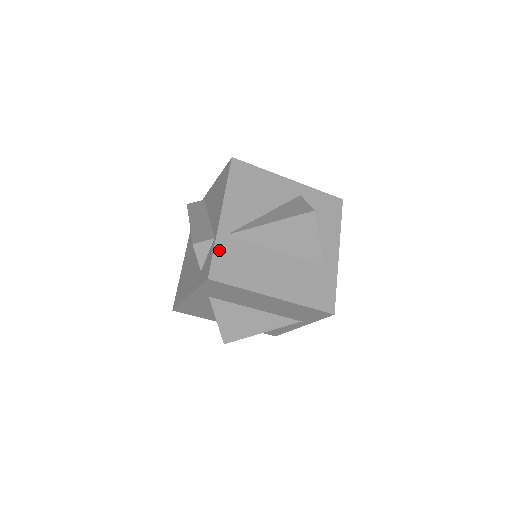
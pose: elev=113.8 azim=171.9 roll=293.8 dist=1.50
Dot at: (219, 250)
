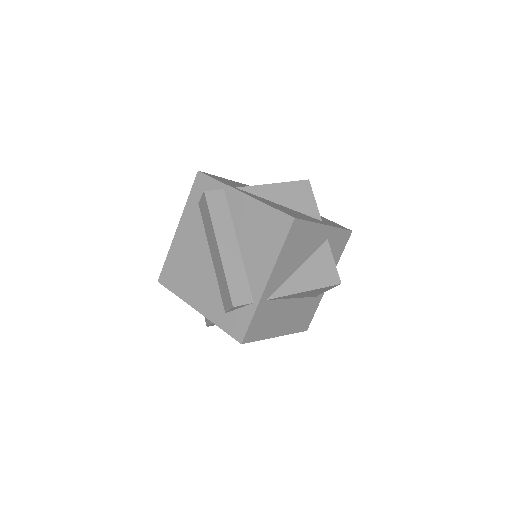
Dot at: (256, 316)
